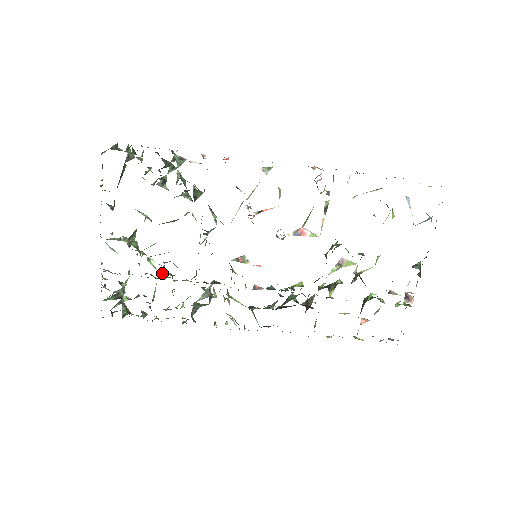
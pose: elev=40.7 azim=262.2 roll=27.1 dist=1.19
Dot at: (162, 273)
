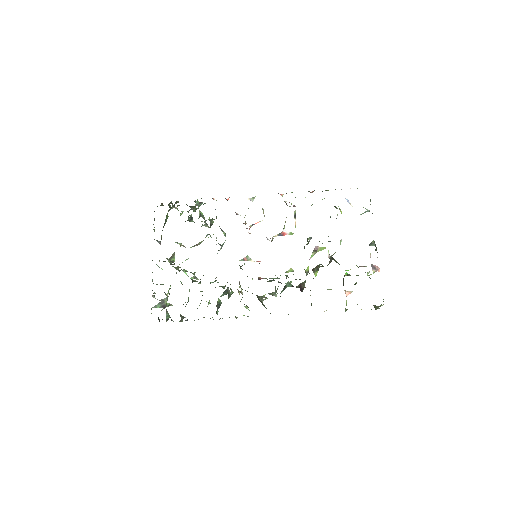
Dot at: (193, 280)
